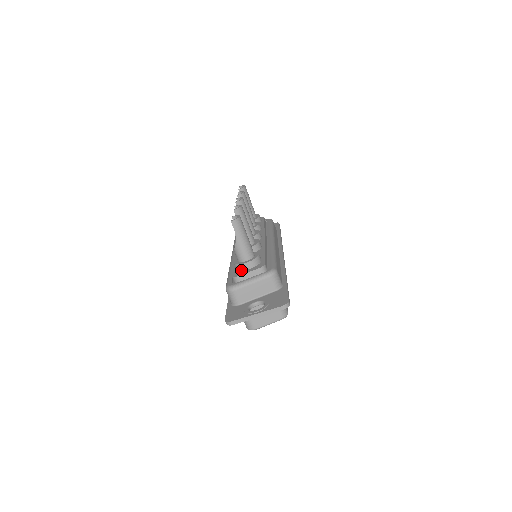
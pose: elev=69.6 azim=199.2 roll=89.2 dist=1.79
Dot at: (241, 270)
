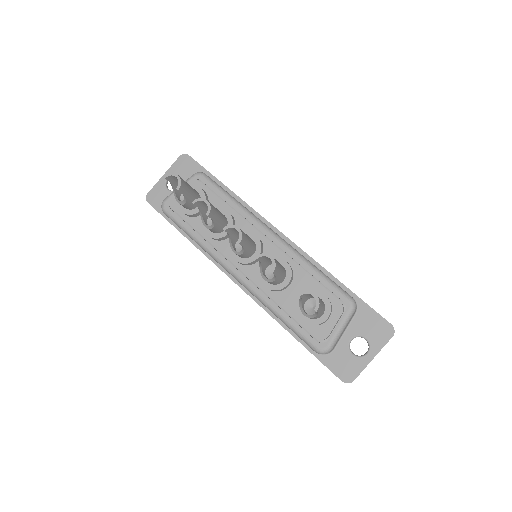
Dot at: (319, 325)
